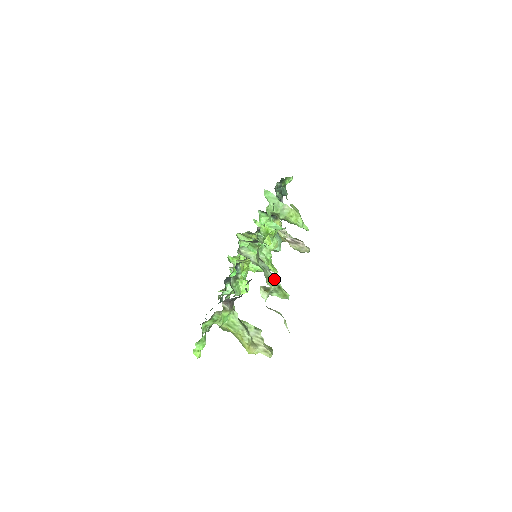
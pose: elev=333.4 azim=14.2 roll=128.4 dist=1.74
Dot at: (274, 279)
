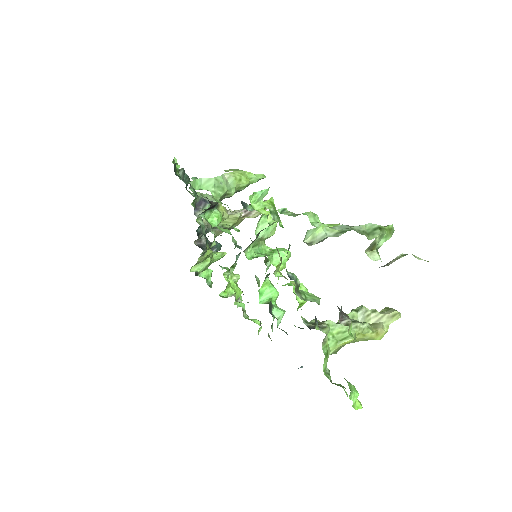
Dot at: (365, 228)
